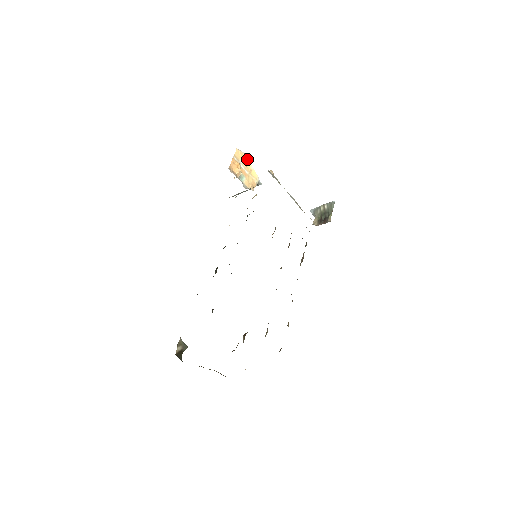
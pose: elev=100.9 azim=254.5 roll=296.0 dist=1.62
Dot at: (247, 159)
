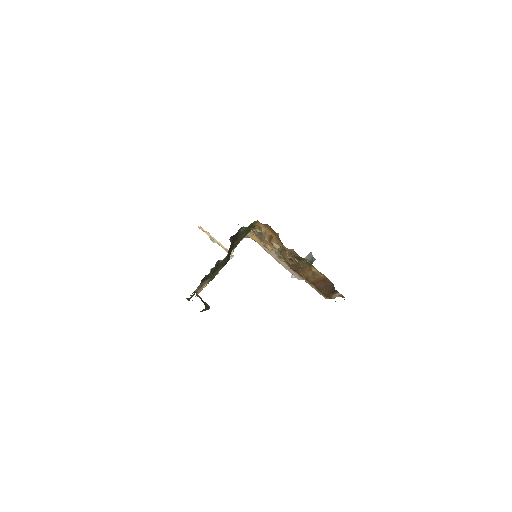
Dot at: (212, 237)
